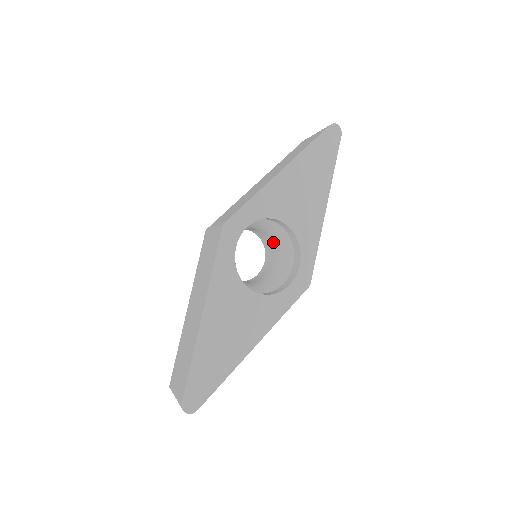
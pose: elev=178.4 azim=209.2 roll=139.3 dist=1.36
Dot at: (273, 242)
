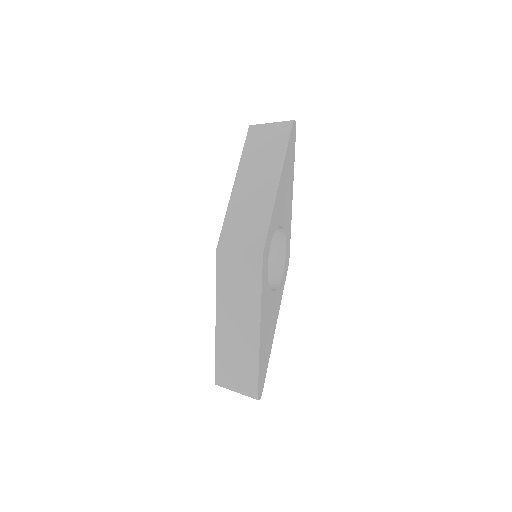
Dot at: occluded
